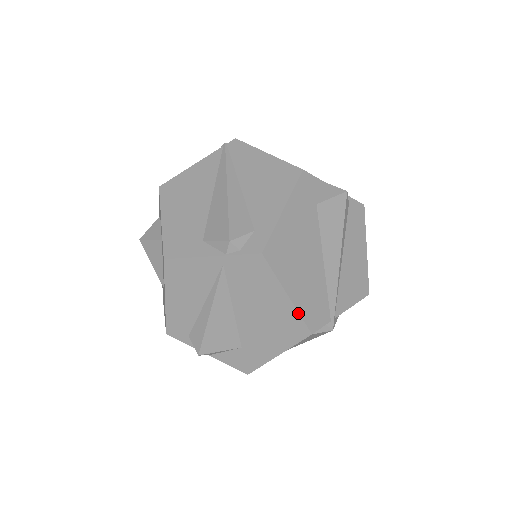
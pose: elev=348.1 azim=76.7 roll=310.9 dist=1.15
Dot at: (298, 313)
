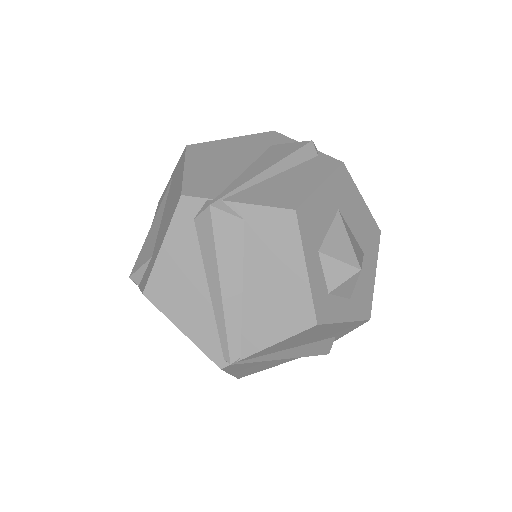
Dot at: (183, 180)
